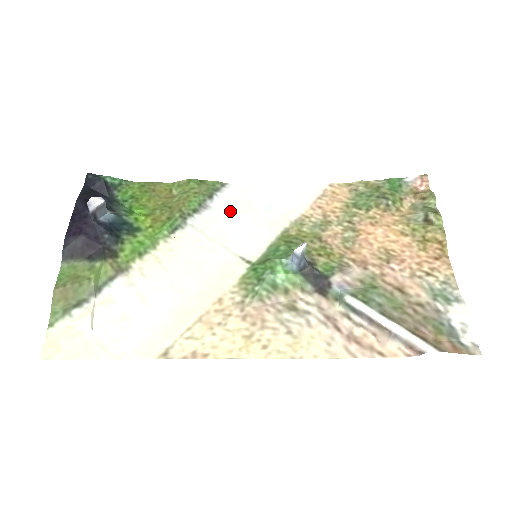
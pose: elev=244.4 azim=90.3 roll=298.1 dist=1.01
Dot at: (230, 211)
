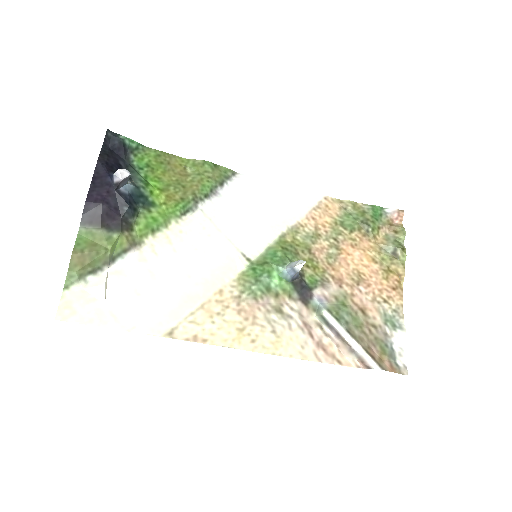
Dot at: (237, 203)
